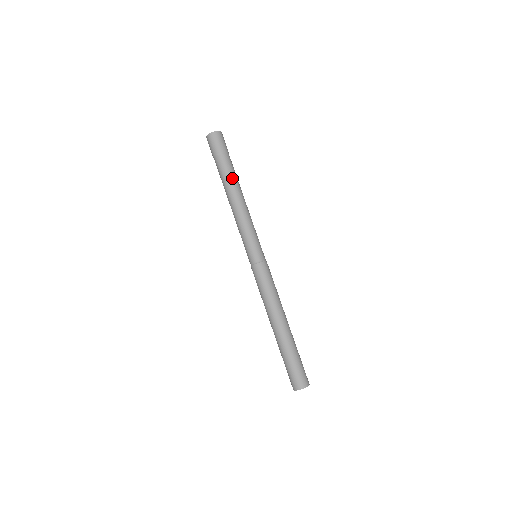
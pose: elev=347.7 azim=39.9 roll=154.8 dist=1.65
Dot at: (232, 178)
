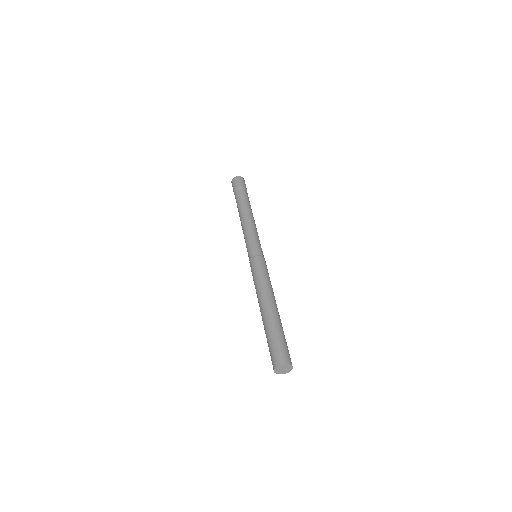
Dot at: (241, 203)
